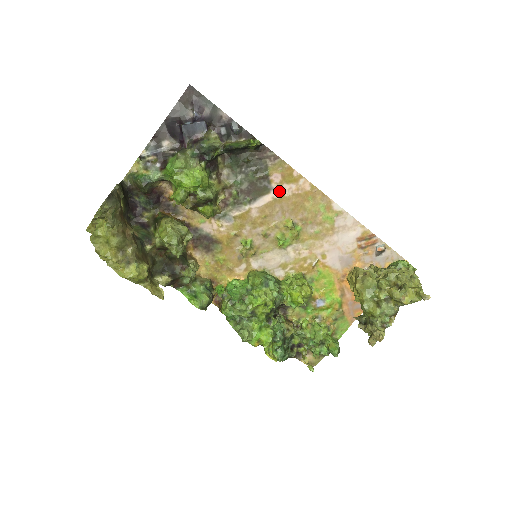
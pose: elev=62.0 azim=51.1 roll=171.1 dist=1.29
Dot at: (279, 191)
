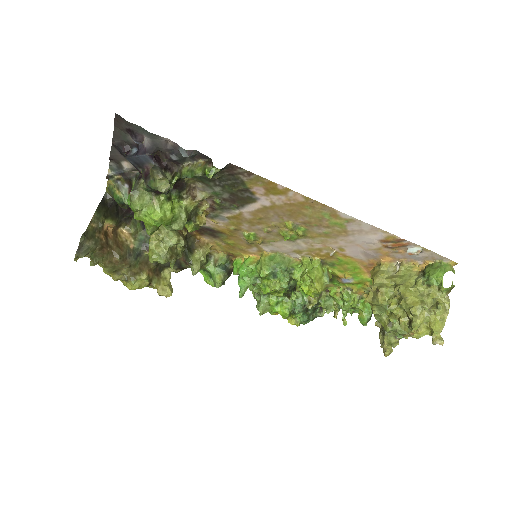
Dot at: (267, 200)
